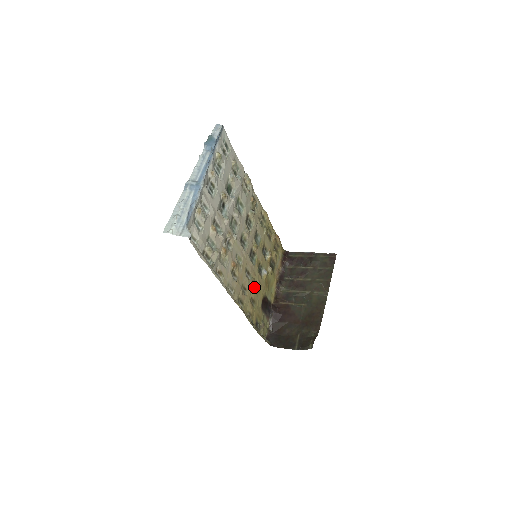
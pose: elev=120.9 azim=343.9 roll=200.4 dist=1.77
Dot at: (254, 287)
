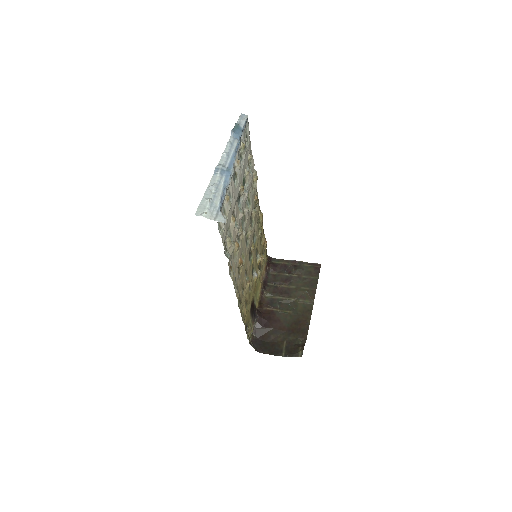
Dot at: occluded
